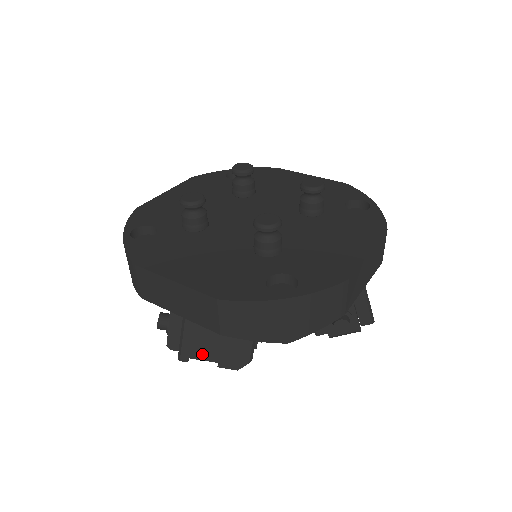
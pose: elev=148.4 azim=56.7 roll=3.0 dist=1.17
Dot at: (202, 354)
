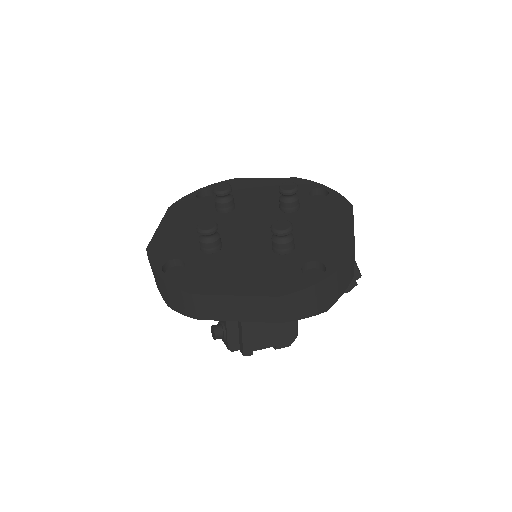
Dot at: (262, 344)
